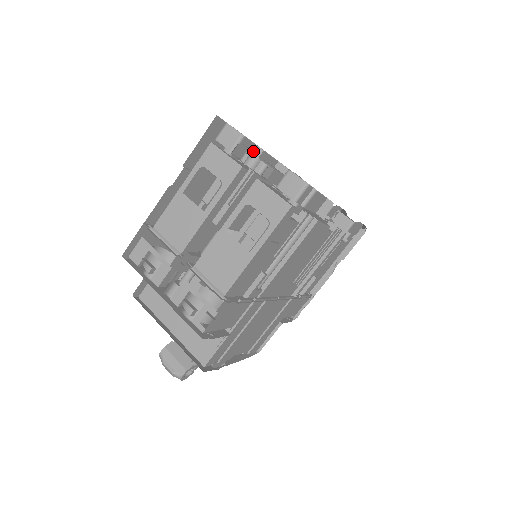
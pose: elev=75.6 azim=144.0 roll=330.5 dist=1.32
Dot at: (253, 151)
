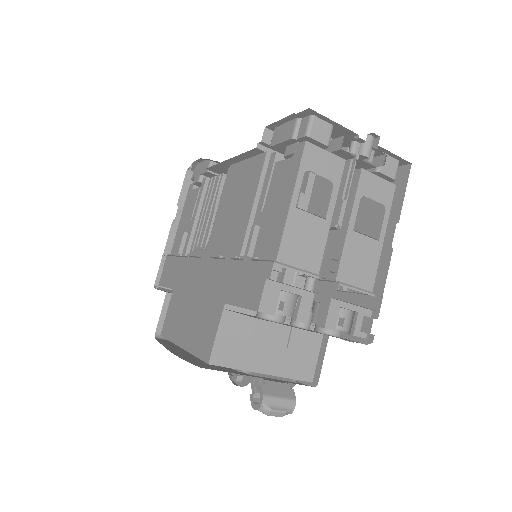
Dot at: (368, 141)
